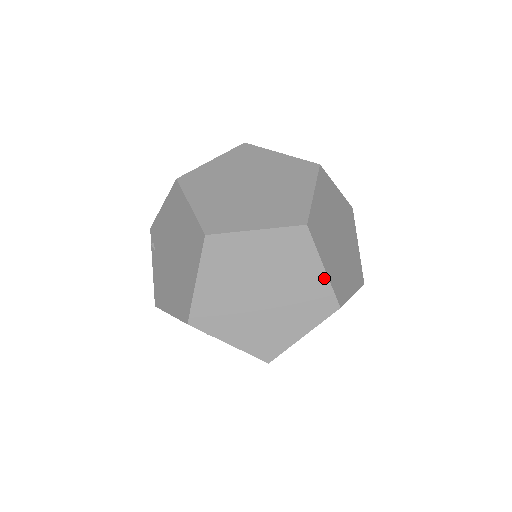
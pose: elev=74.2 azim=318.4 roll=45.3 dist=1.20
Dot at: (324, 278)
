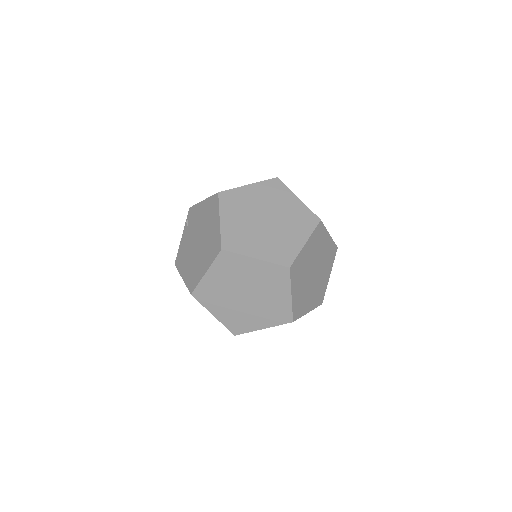
Dot at: (289, 302)
